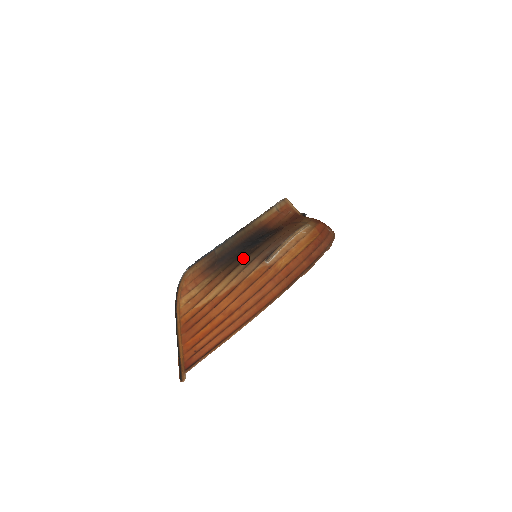
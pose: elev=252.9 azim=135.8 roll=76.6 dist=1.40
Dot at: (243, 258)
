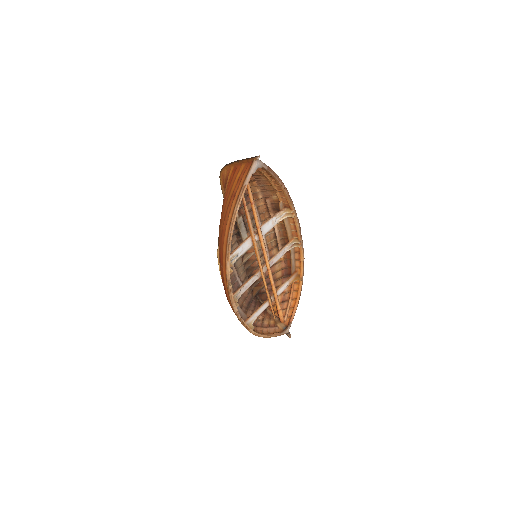
Dot at: (251, 209)
